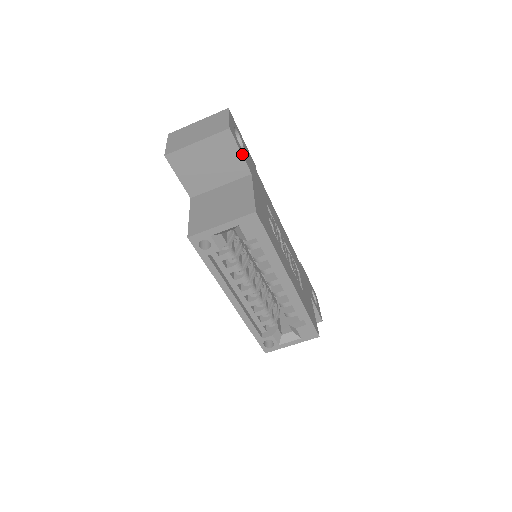
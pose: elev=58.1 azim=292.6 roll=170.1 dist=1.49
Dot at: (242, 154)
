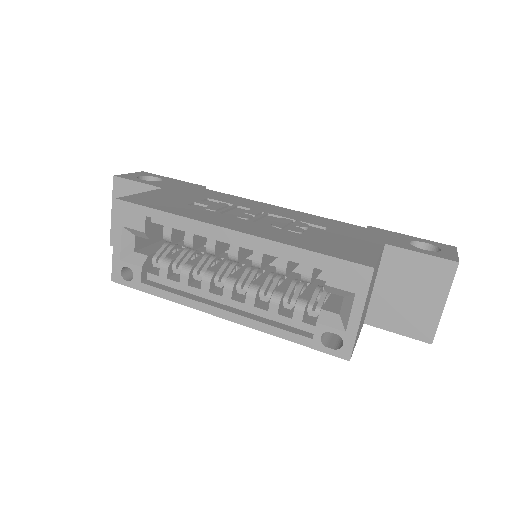
Dot at: (141, 183)
